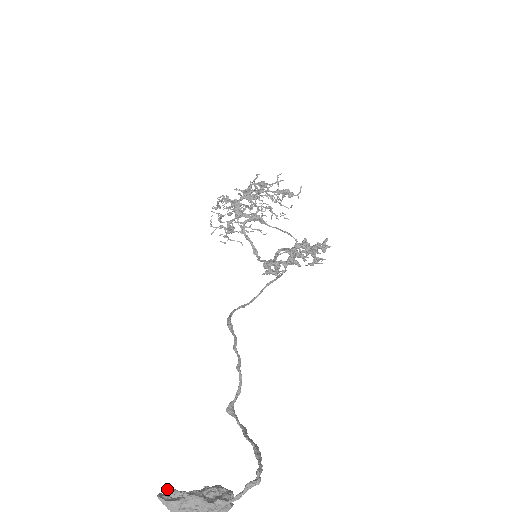
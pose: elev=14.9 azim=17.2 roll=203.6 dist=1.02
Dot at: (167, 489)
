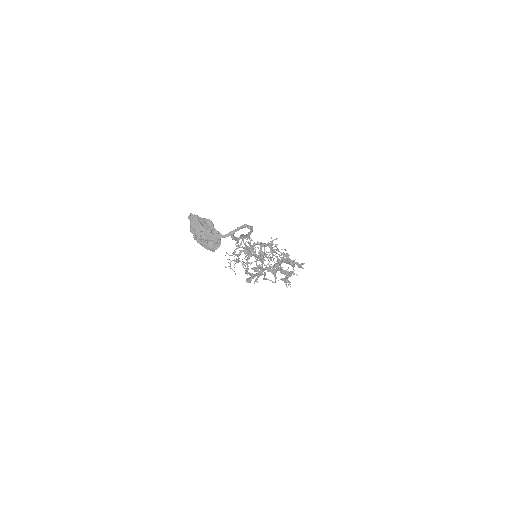
Dot at: occluded
